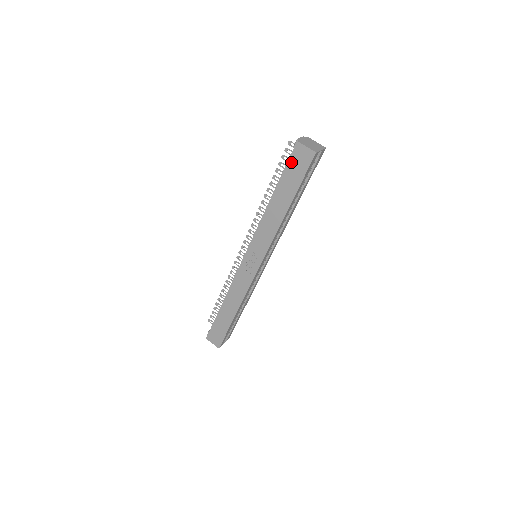
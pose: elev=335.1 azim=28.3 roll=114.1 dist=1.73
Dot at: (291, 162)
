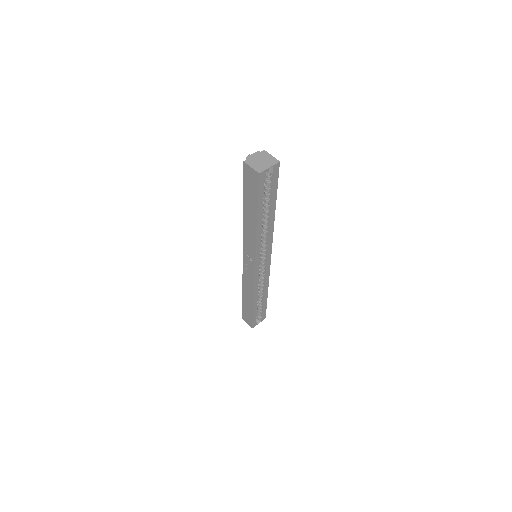
Dot at: (245, 180)
